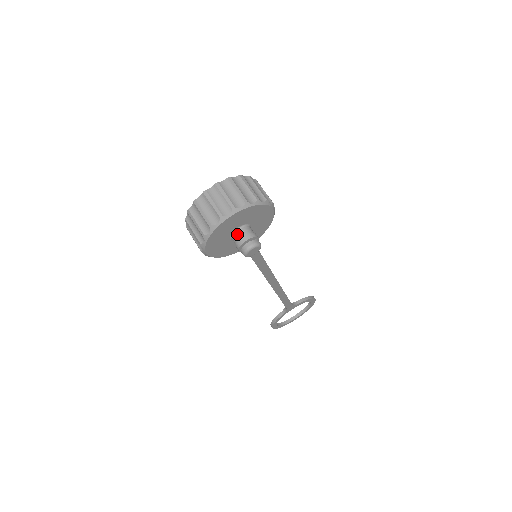
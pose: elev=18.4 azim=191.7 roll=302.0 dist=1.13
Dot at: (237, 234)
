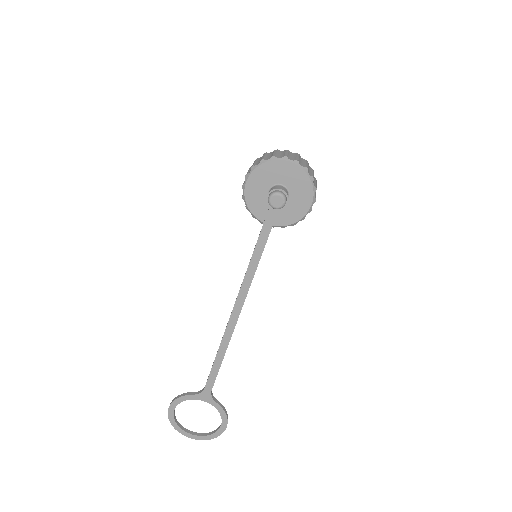
Dot at: (278, 186)
